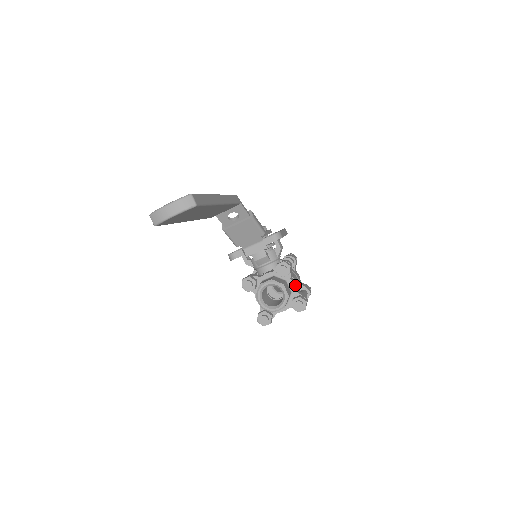
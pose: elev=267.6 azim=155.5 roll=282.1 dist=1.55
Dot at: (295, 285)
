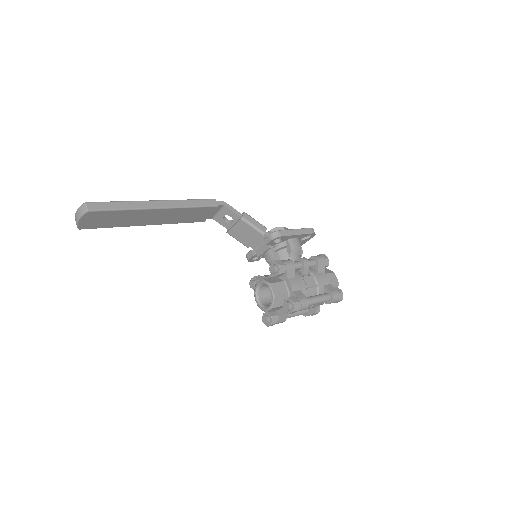
Dot at: (295, 286)
